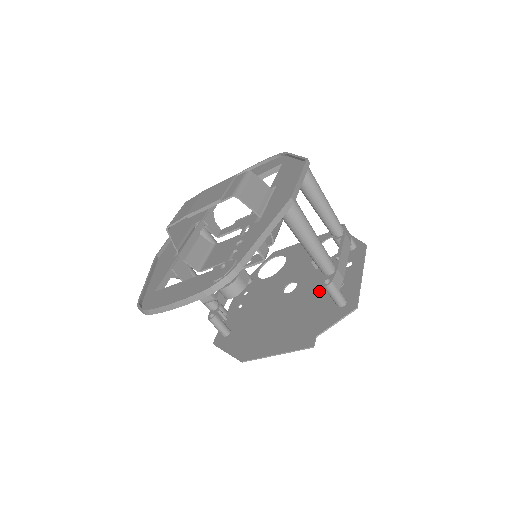
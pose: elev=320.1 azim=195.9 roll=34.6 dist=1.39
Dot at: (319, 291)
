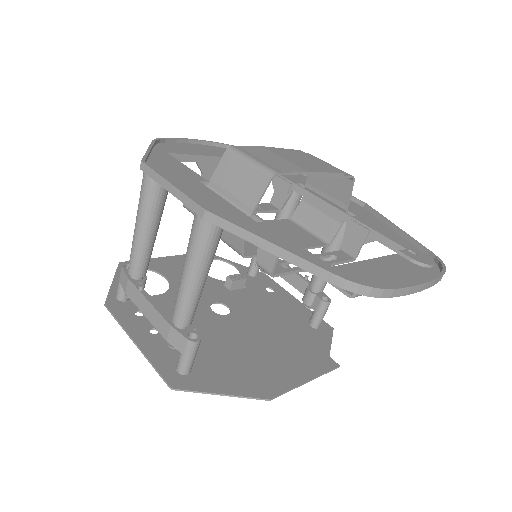
Dot at: (271, 313)
